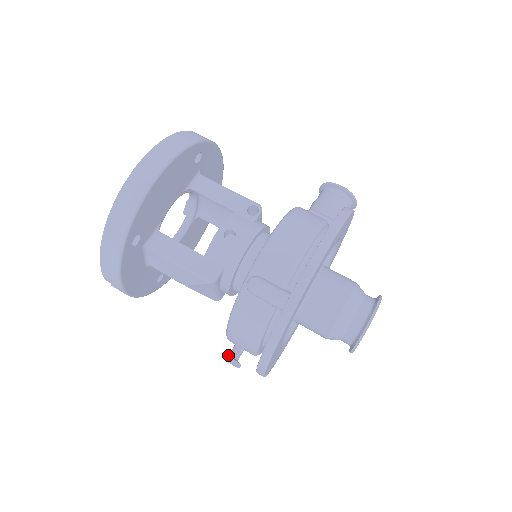
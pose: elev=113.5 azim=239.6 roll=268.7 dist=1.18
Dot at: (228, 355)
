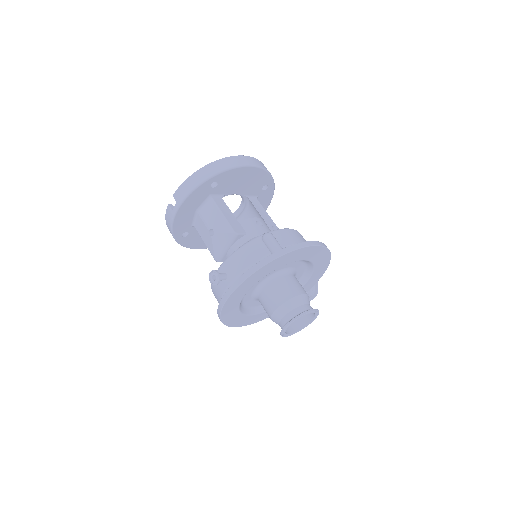
Dot at: (217, 272)
